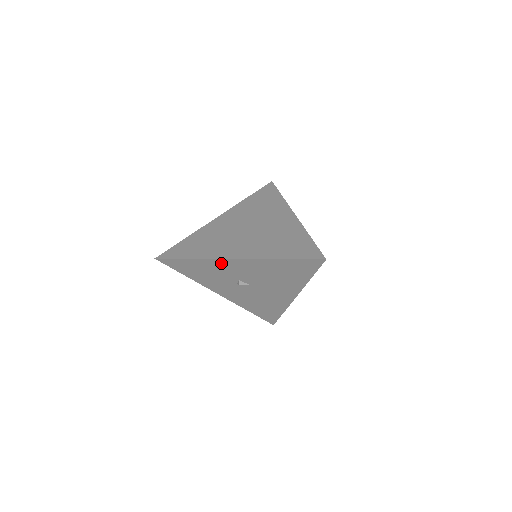
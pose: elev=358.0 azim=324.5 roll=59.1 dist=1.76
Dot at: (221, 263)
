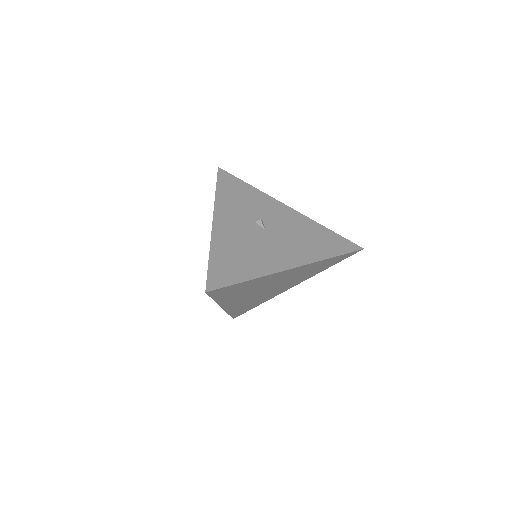
Dot at: (271, 202)
